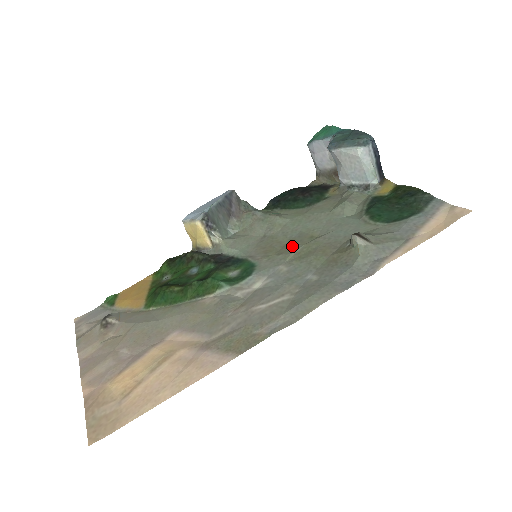
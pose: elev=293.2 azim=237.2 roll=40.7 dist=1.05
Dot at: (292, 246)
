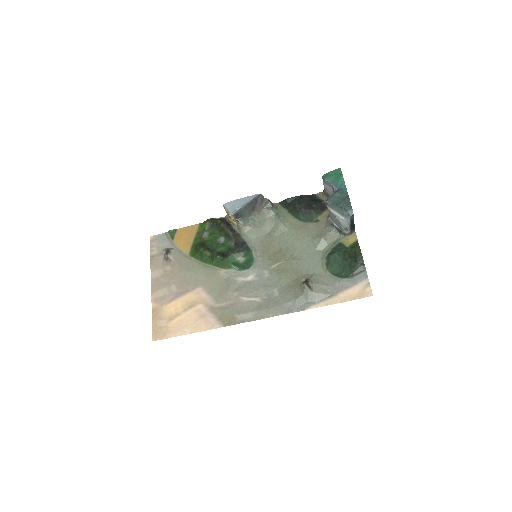
Dot at: (278, 257)
